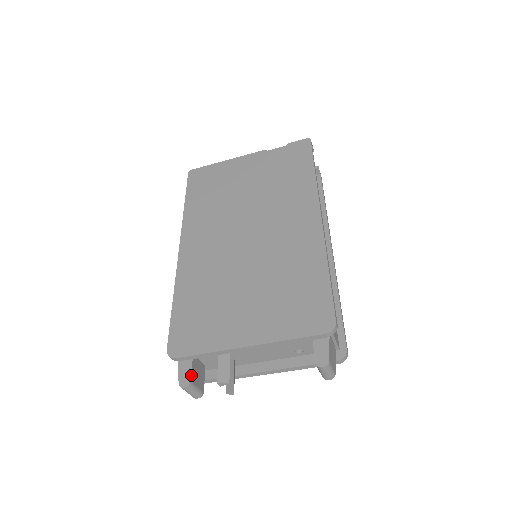
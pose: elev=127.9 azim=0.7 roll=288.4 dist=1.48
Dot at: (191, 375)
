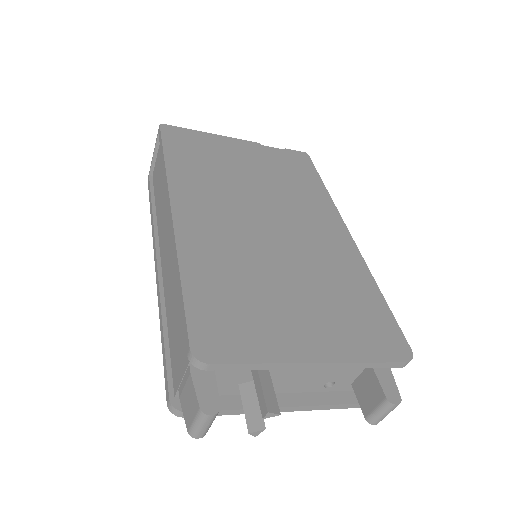
Dot at: occluded
